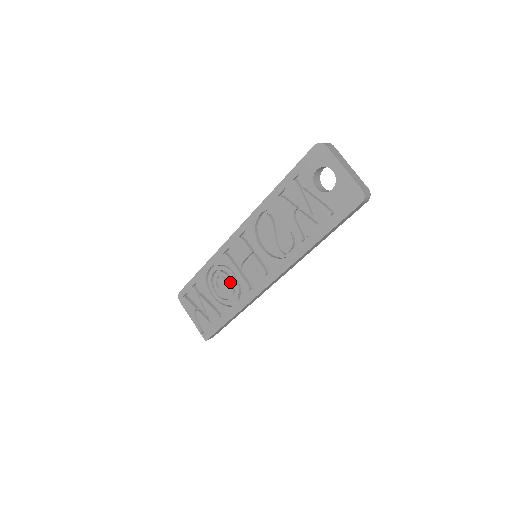
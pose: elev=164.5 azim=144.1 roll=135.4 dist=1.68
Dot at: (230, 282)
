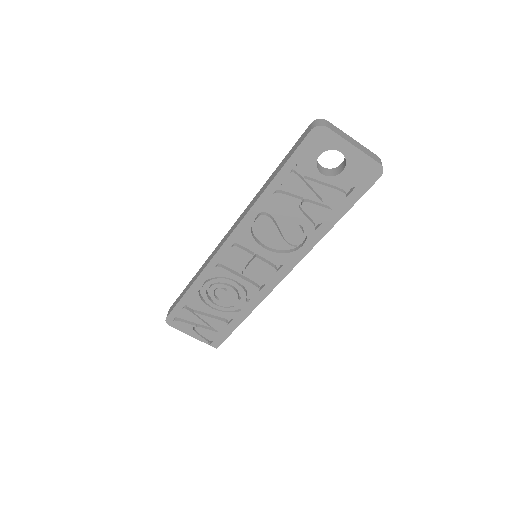
Dot at: (232, 290)
